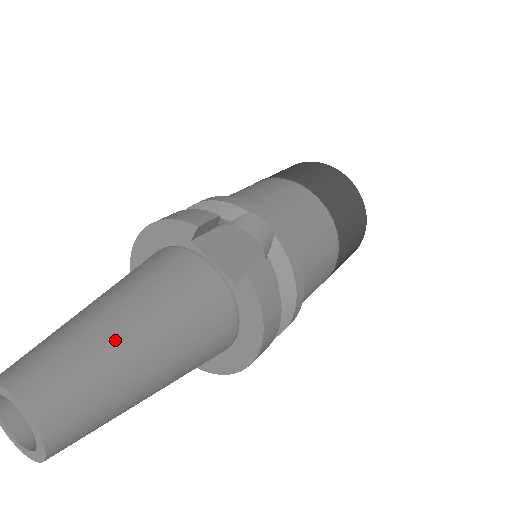
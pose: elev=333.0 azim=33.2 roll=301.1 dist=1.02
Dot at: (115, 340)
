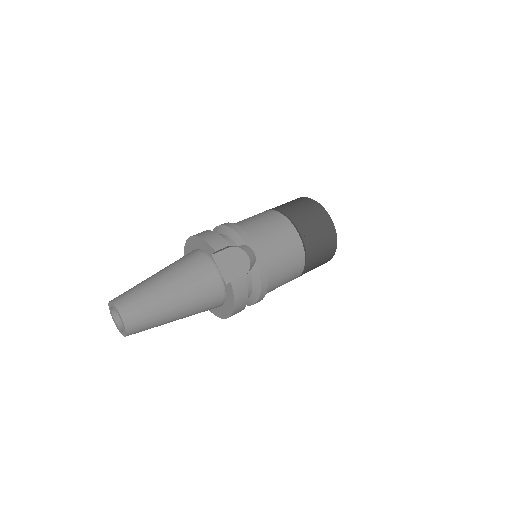
Dot at: (162, 299)
